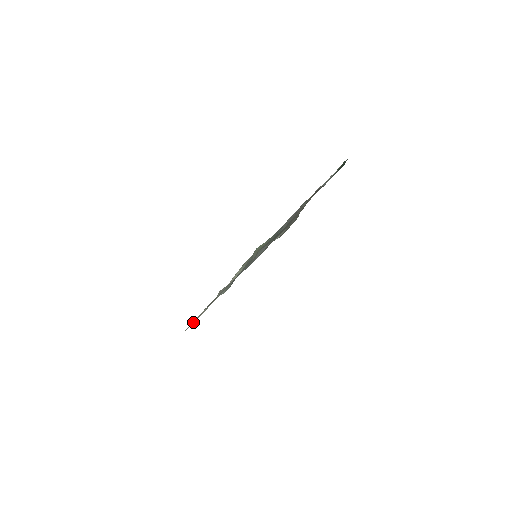
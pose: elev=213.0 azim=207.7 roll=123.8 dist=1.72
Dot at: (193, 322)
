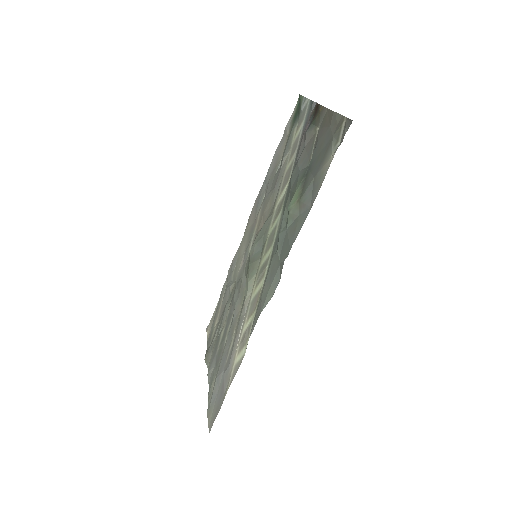
Dot at: (228, 388)
